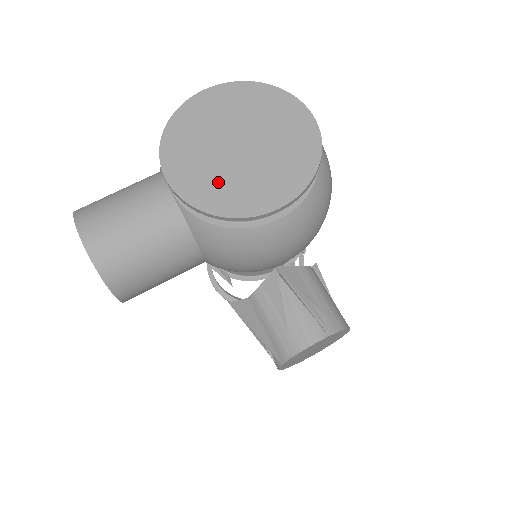
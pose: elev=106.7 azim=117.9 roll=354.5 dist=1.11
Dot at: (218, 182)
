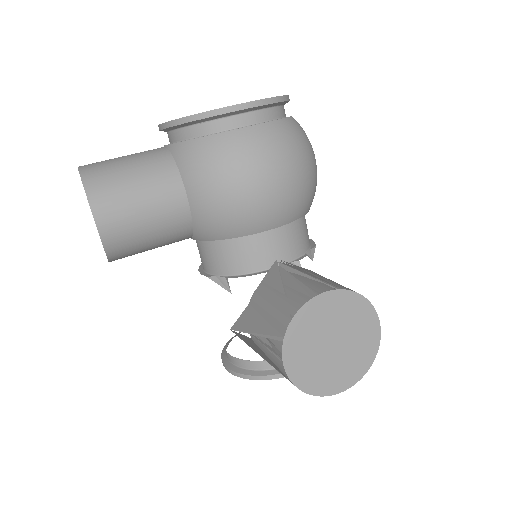
Dot at: occluded
